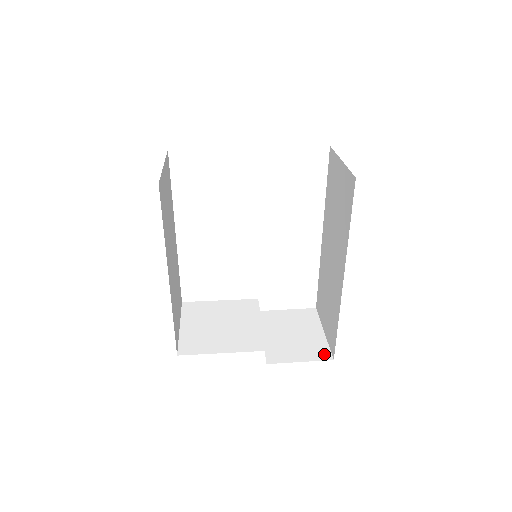
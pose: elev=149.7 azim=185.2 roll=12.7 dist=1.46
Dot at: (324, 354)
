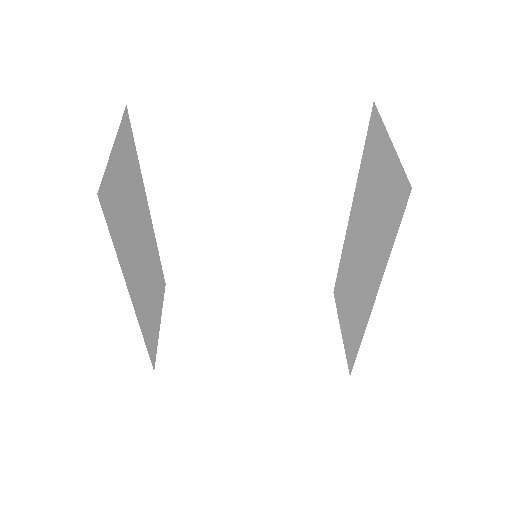
Dot at: (338, 367)
